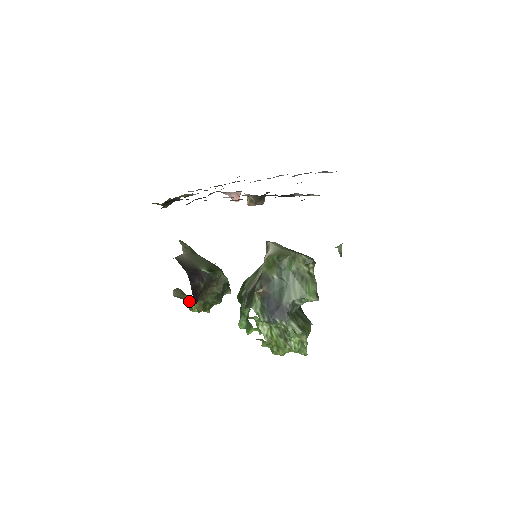
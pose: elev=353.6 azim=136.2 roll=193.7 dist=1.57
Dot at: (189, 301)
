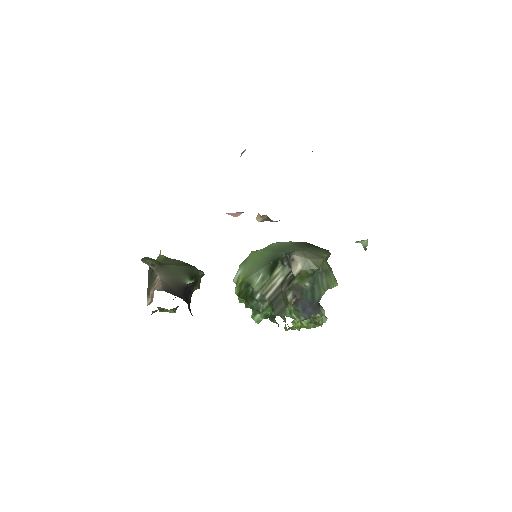
Dot at: (168, 310)
